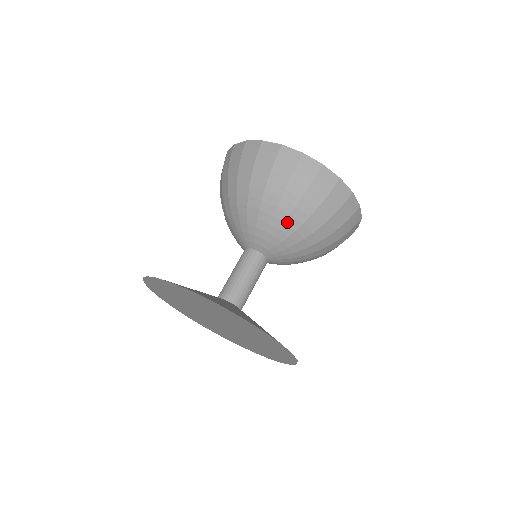
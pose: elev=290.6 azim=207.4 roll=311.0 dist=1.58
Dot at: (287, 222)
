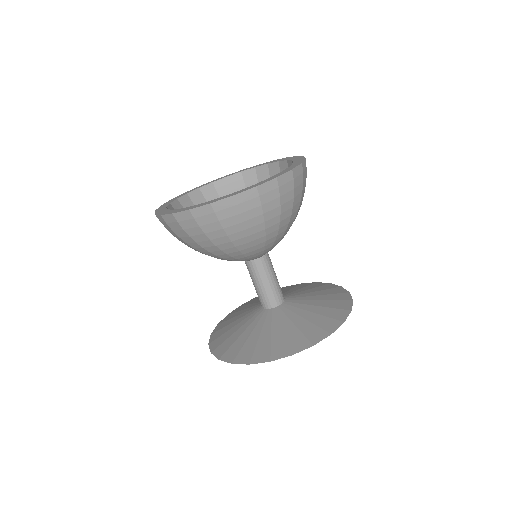
Dot at: (240, 250)
